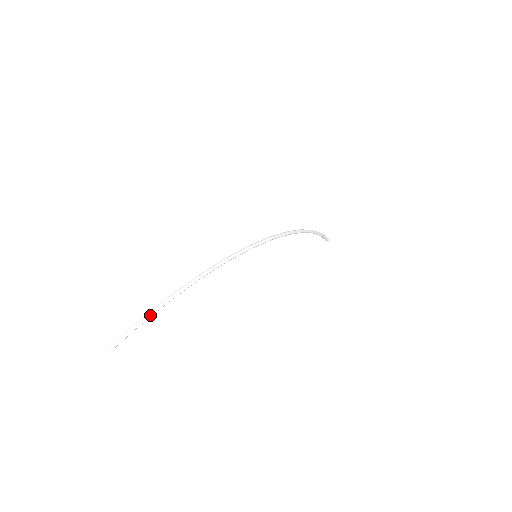
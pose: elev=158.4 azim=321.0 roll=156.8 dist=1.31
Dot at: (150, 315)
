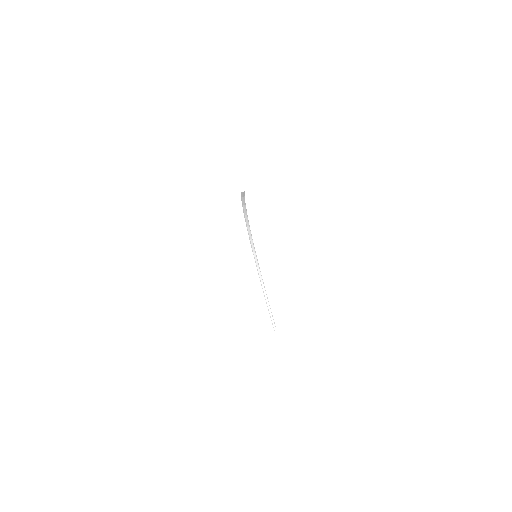
Dot at: occluded
